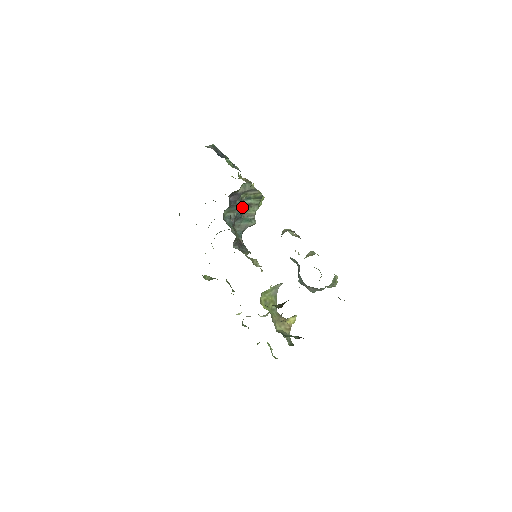
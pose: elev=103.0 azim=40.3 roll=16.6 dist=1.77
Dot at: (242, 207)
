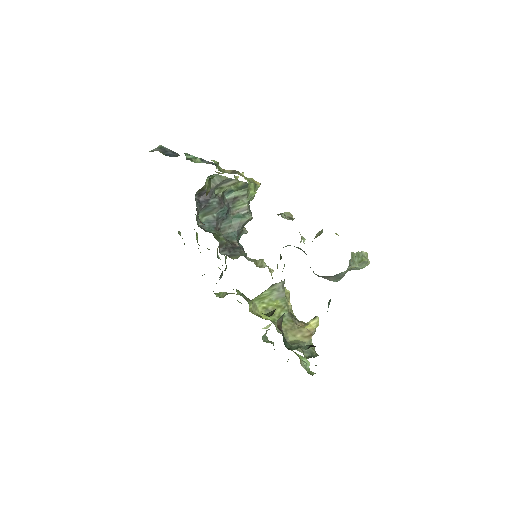
Dot at: (220, 204)
